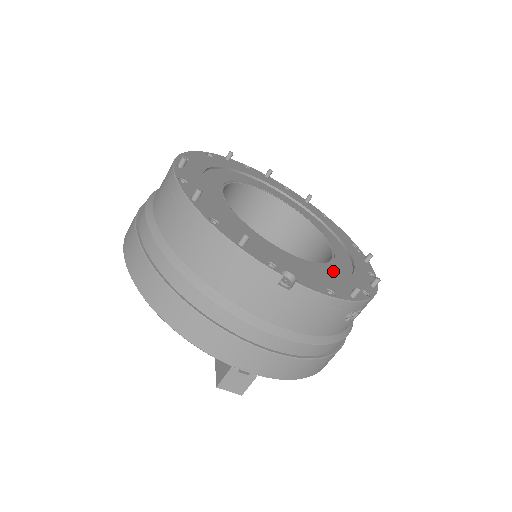
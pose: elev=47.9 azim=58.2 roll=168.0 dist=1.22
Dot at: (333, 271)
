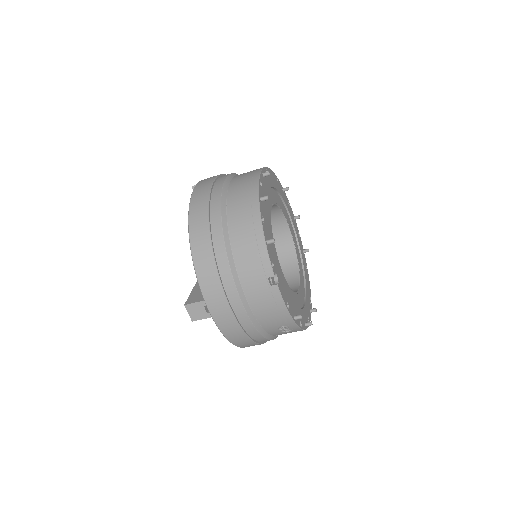
Dot at: (294, 298)
